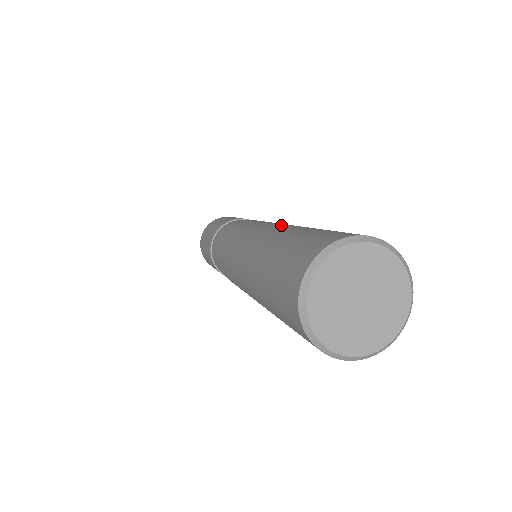
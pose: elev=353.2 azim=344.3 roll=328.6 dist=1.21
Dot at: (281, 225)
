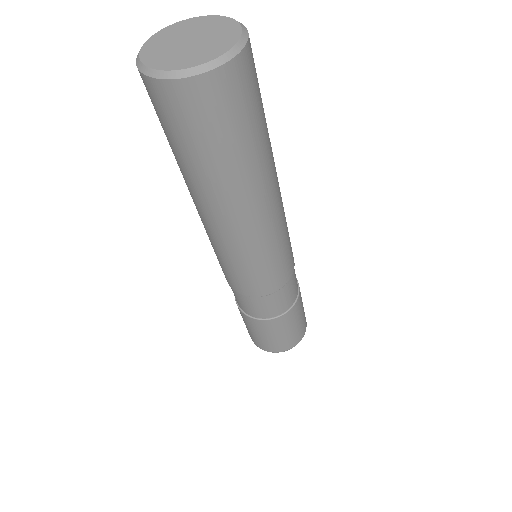
Dot at: occluded
